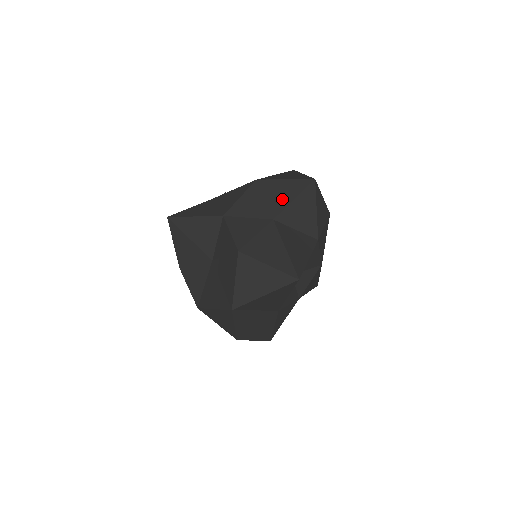
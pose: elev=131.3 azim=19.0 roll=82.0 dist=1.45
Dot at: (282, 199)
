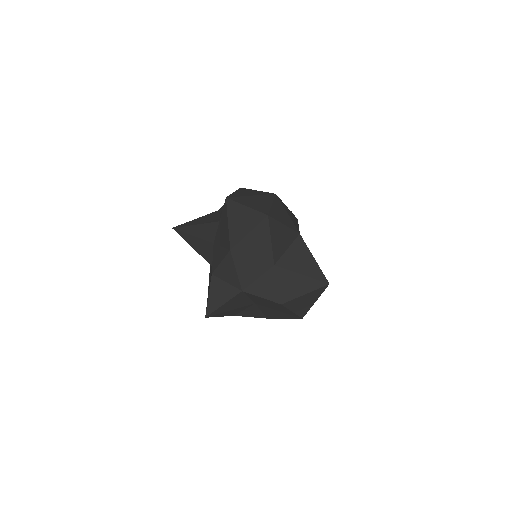
Dot at: (264, 248)
